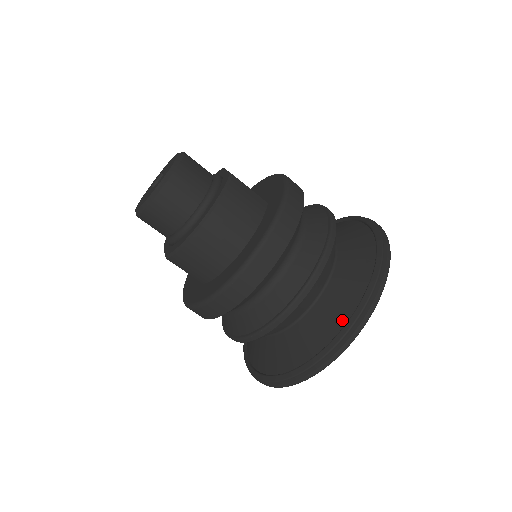
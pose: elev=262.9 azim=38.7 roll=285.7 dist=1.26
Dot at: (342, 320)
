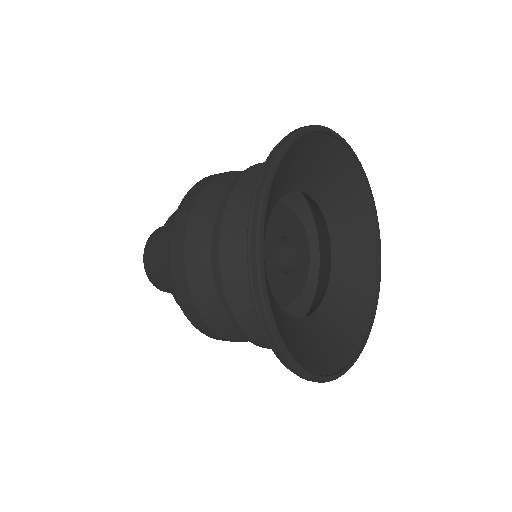
Dot at: occluded
